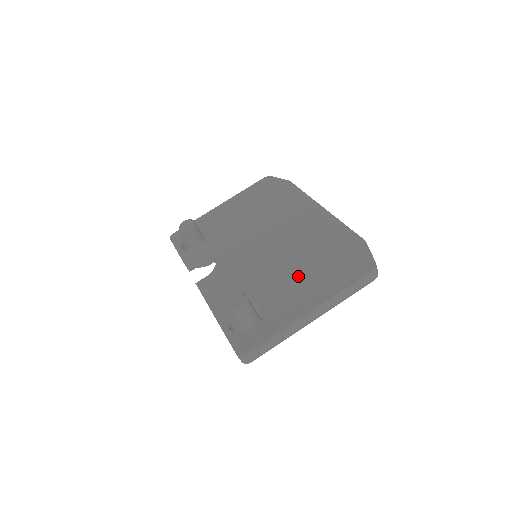
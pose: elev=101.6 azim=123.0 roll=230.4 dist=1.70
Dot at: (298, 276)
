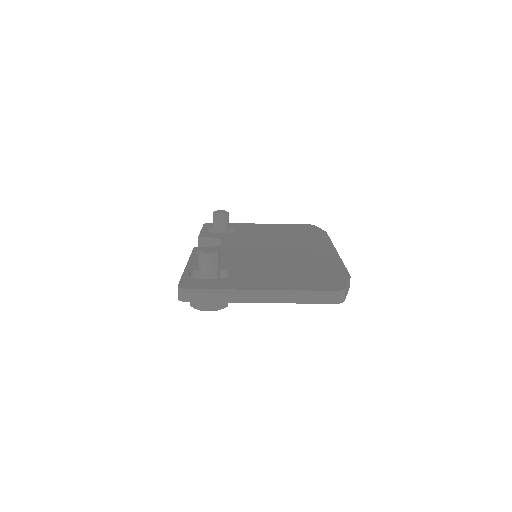
Dot at: (274, 271)
